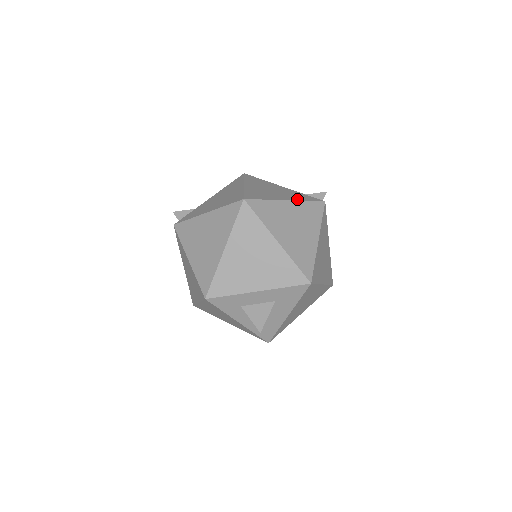
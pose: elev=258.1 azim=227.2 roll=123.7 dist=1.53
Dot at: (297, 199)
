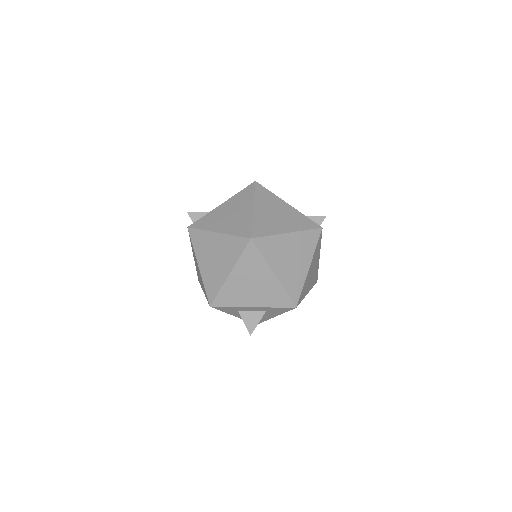
Dot at: (298, 229)
